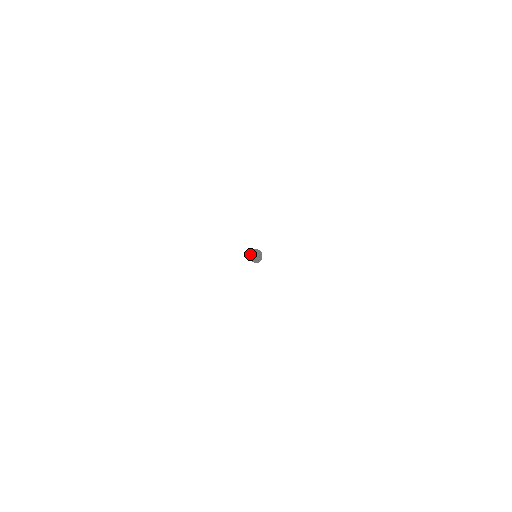
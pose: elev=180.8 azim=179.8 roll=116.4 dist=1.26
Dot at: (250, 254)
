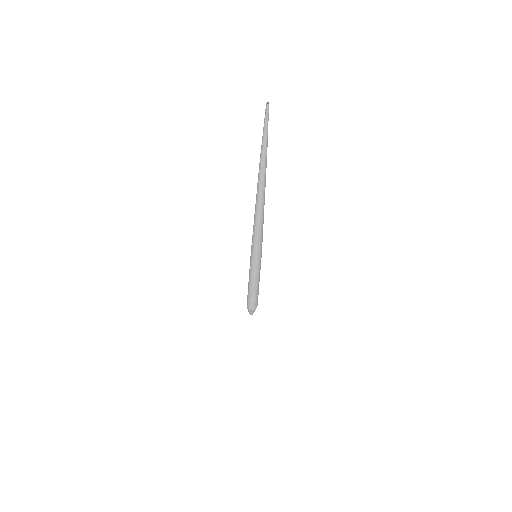
Dot at: occluded
